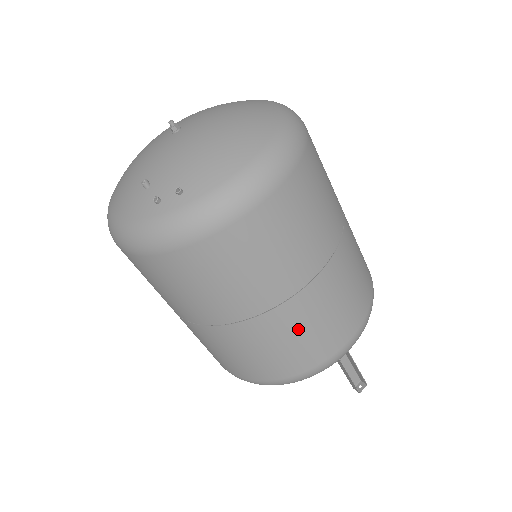
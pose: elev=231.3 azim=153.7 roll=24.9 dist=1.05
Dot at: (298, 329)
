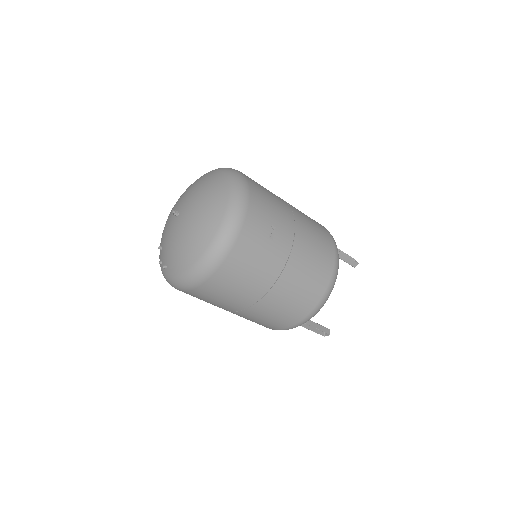
Dot at: (250, 319)
